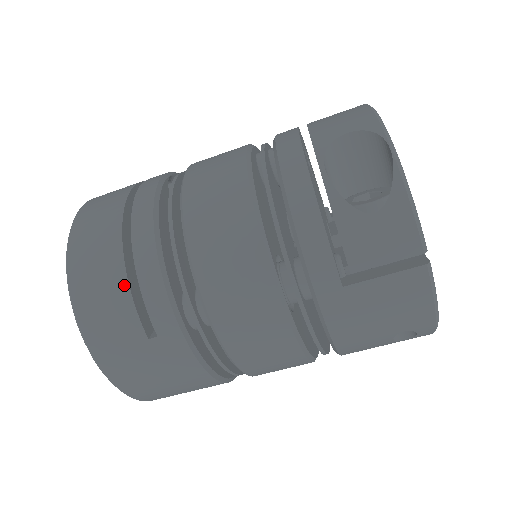
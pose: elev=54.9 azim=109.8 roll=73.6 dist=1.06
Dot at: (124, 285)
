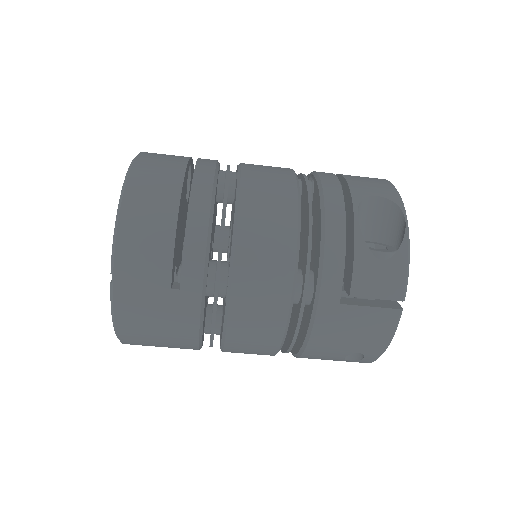
Dot at: (171, 237)
